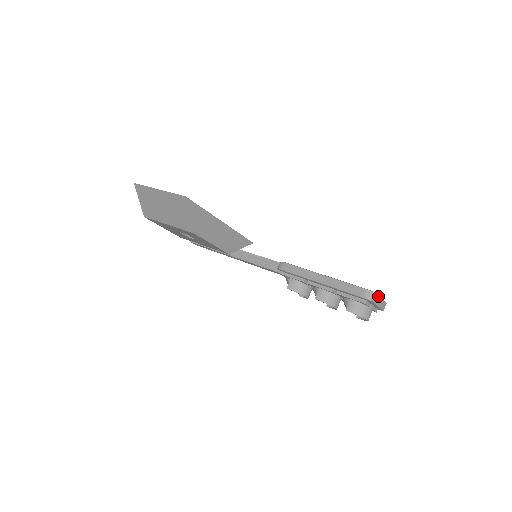
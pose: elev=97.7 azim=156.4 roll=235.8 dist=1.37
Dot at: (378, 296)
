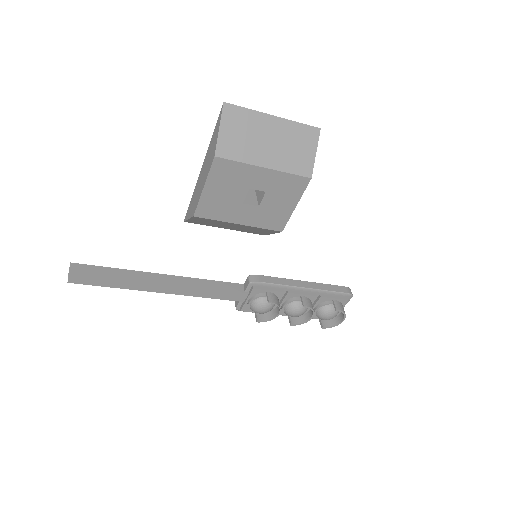
Dot at: occluded
